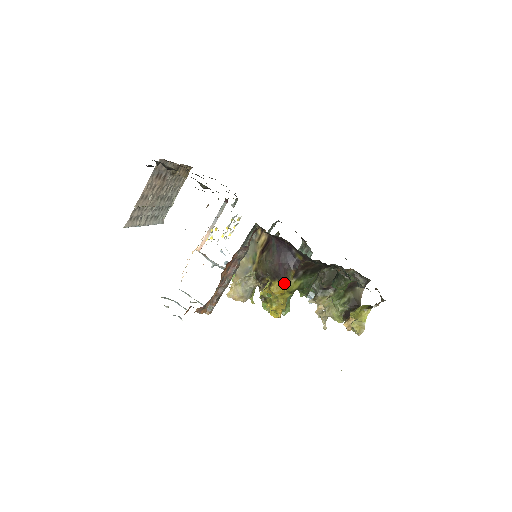
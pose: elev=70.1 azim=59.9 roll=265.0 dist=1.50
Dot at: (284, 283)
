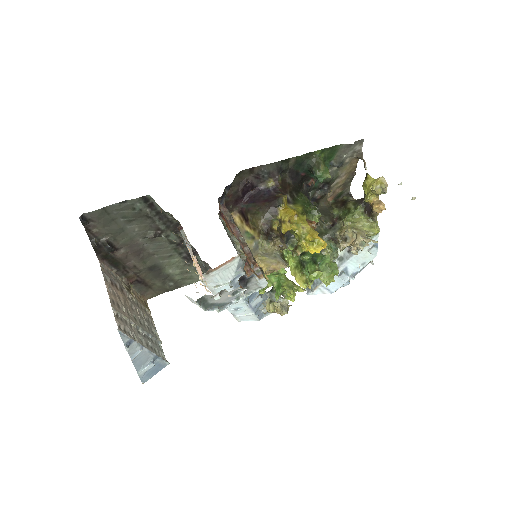
Dot at: (286, 207)
